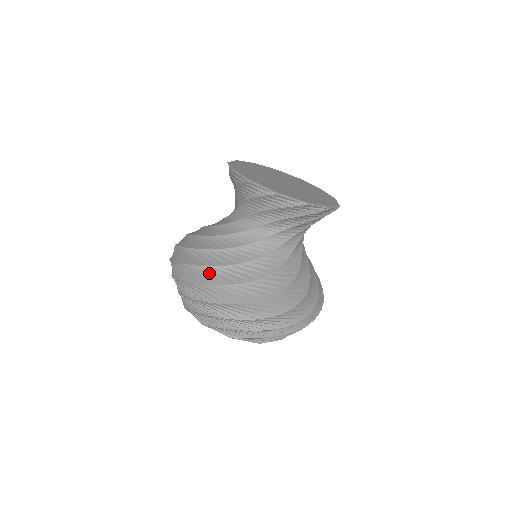
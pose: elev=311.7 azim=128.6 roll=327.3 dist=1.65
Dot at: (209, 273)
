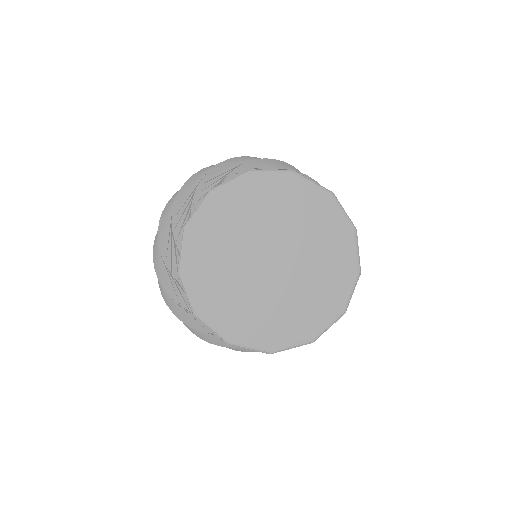
Dot at: (164, 269)
